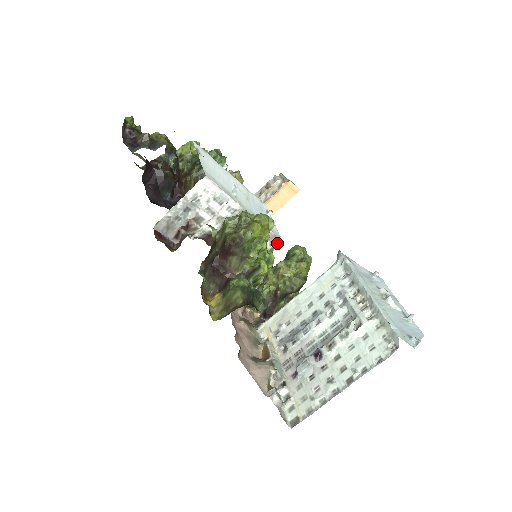
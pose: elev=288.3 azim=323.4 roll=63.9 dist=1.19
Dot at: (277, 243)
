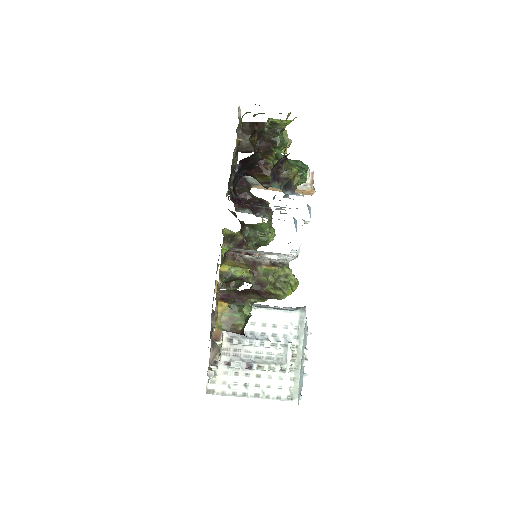
Dot at: occluded
